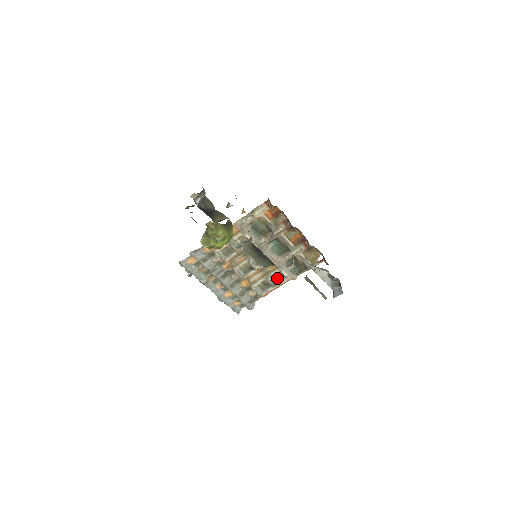
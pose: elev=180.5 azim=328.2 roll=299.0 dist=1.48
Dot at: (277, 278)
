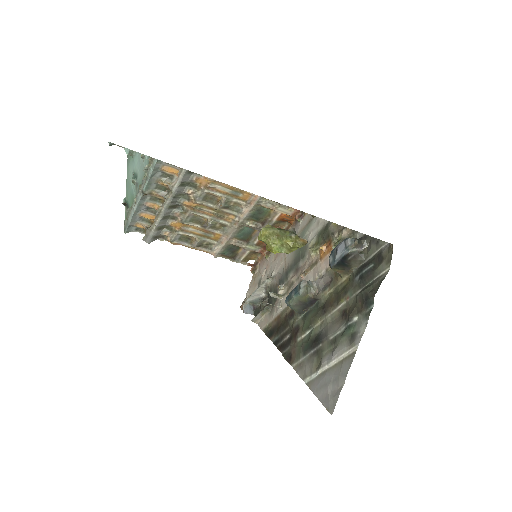
Dot at: (204, 244)
